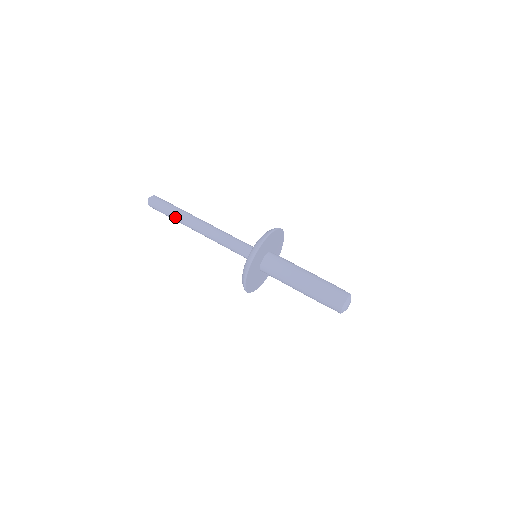
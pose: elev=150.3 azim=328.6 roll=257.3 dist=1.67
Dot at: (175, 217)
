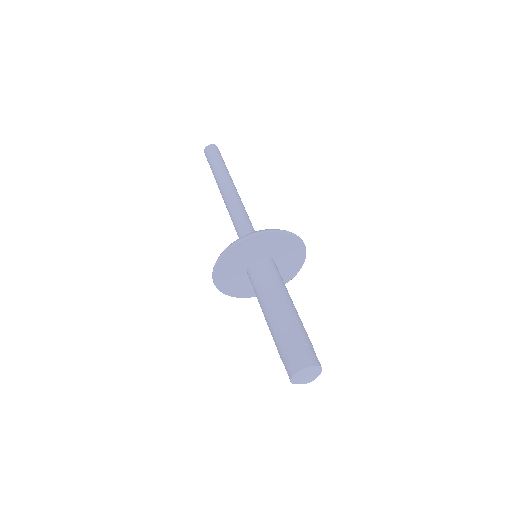
Dot at: (214, 177)
